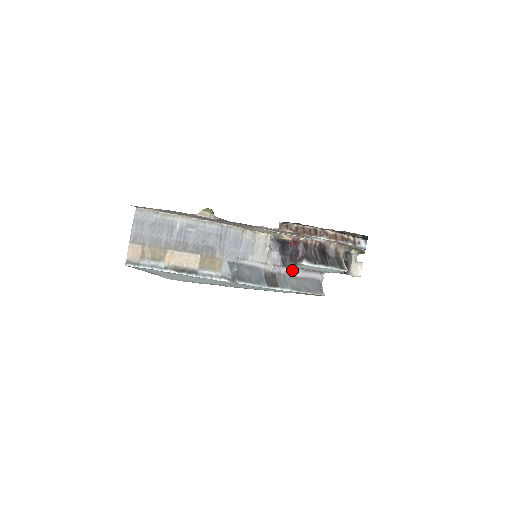
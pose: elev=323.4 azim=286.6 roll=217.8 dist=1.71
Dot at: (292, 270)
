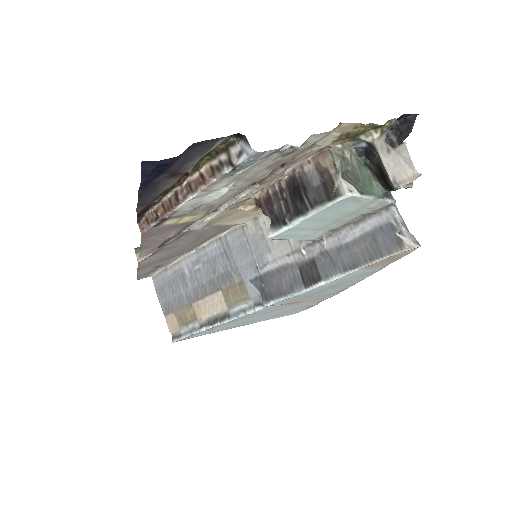
Dot at: (334, 237)
